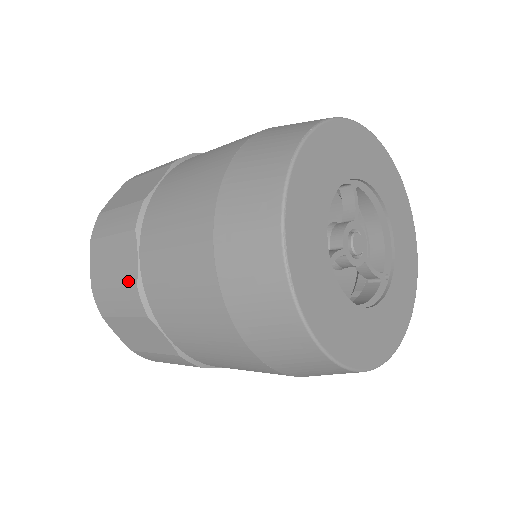
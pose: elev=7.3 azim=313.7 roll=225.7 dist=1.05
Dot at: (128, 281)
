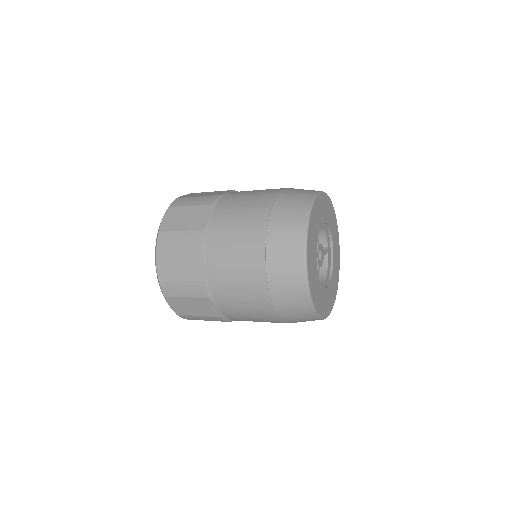
Dot at: (212, 315)
